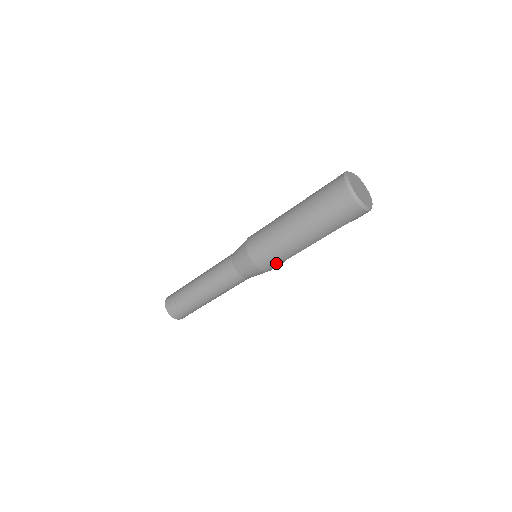
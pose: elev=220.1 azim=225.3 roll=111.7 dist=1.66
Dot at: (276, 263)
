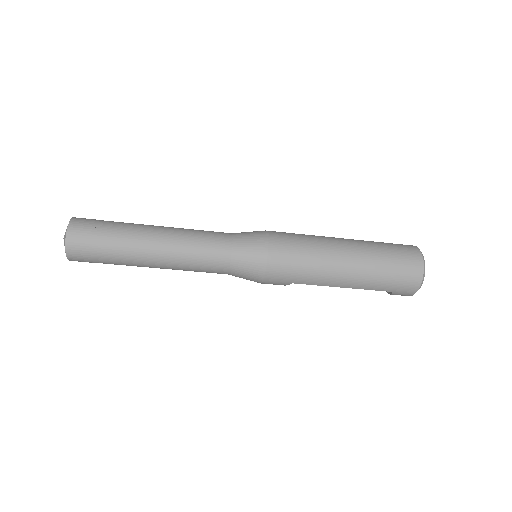
Dot at: (287, 278)
